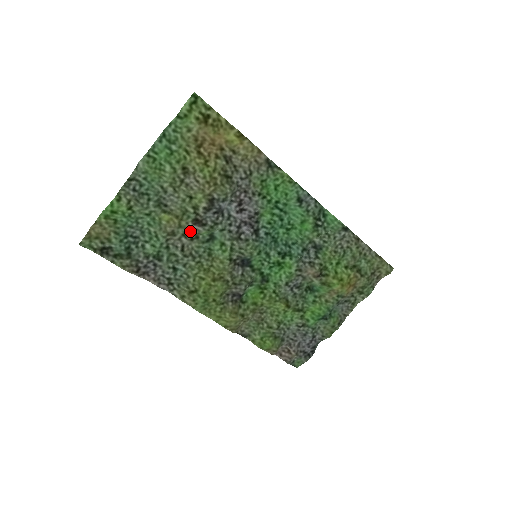
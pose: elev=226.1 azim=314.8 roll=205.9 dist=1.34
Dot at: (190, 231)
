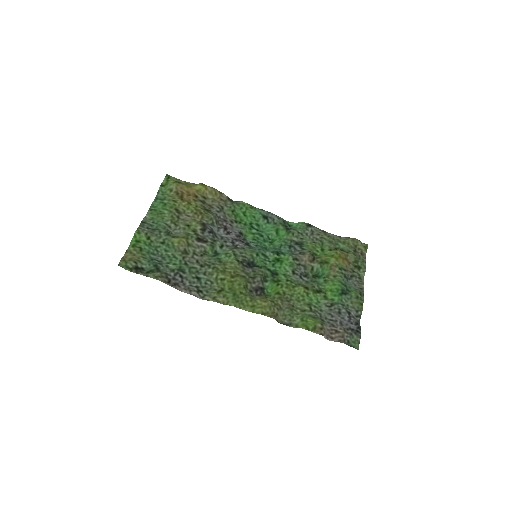
Dot at: (198, 249)
